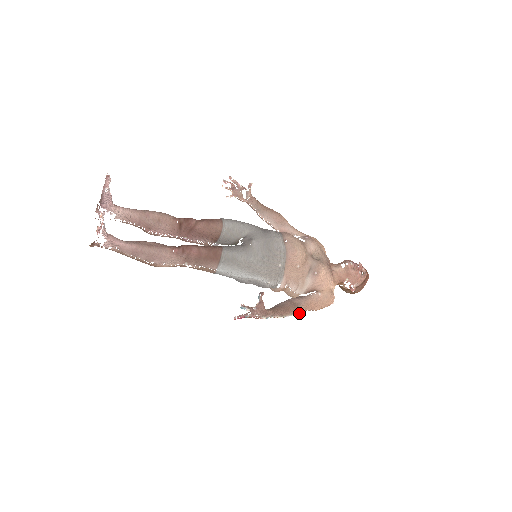
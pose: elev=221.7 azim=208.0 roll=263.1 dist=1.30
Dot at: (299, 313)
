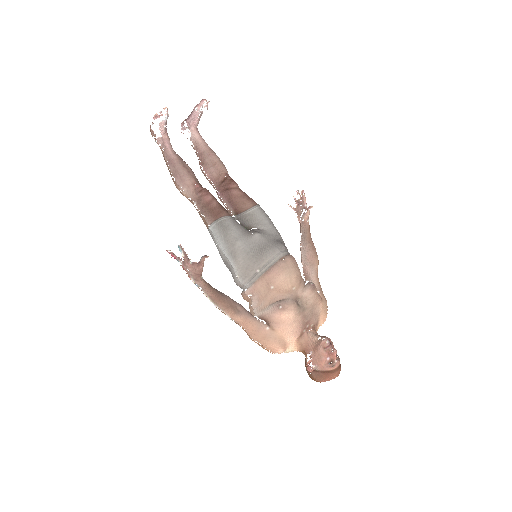
Dot at: (230, 317)
